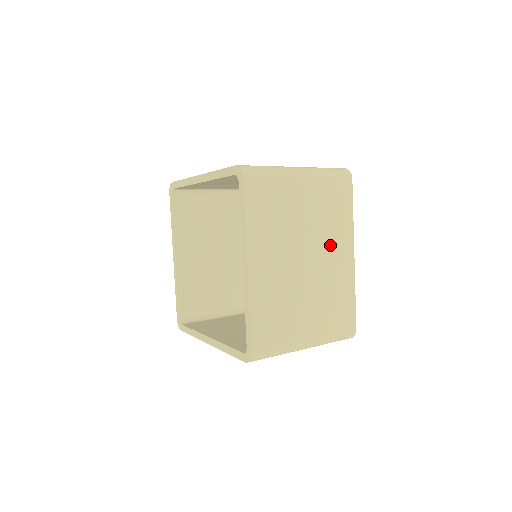
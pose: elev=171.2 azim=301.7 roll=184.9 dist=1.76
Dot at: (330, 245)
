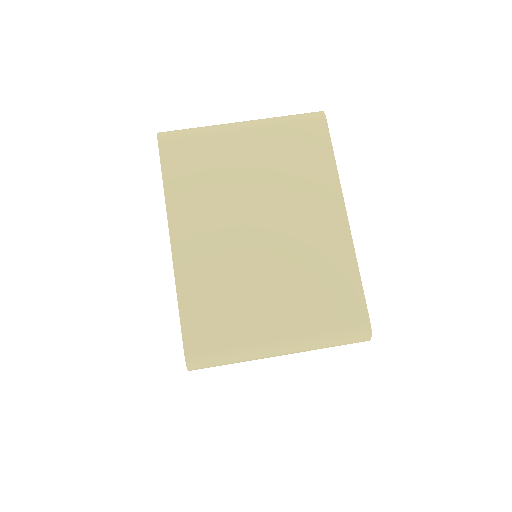
Dot at: occluded
